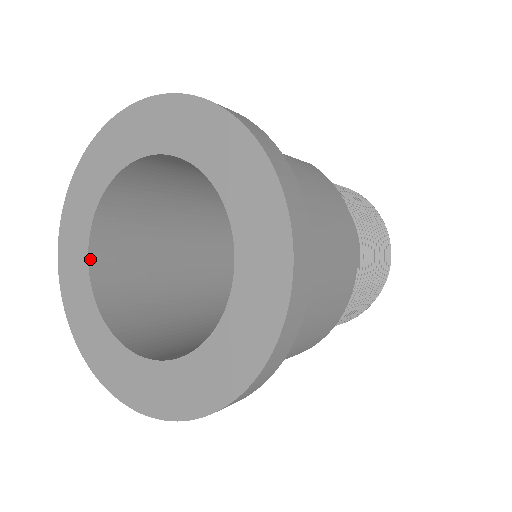
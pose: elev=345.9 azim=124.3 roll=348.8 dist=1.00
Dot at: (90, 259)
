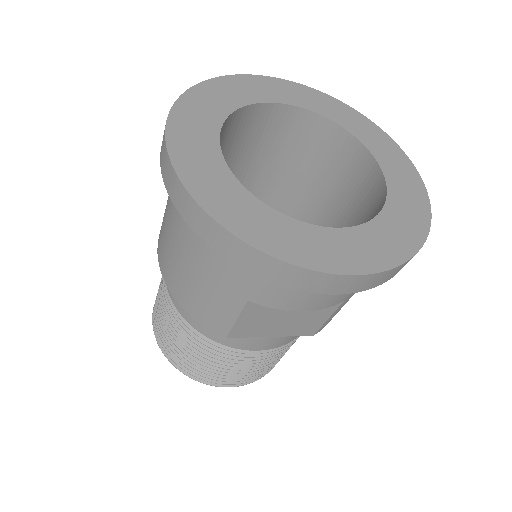
Dot at: (223, 160)
